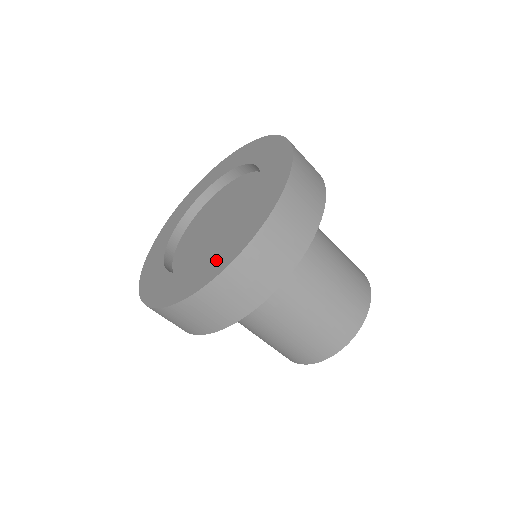
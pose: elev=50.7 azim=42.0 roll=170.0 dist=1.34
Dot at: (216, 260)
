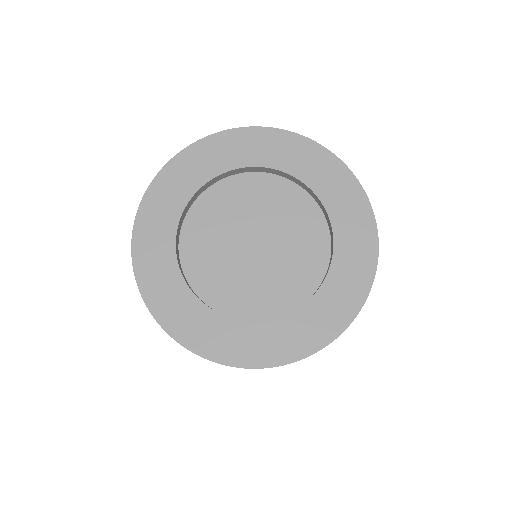
Dot at: (237, 341)
